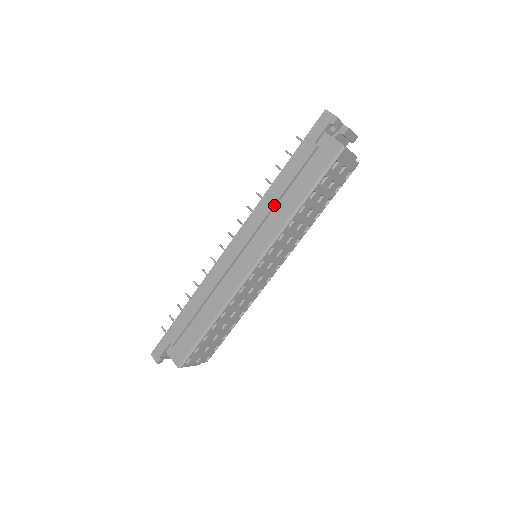
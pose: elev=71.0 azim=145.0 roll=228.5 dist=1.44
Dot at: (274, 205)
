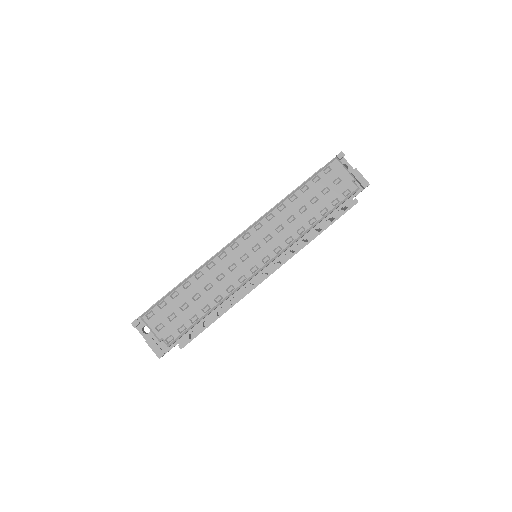
Dot at: (278, 203)
